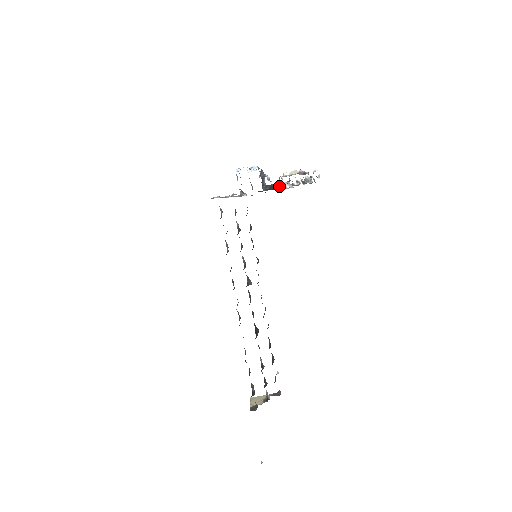
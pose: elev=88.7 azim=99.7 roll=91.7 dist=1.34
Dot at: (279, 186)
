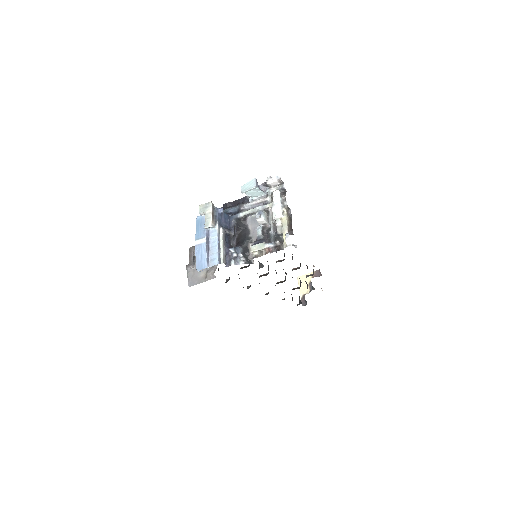
Dot at: (247, 216)
